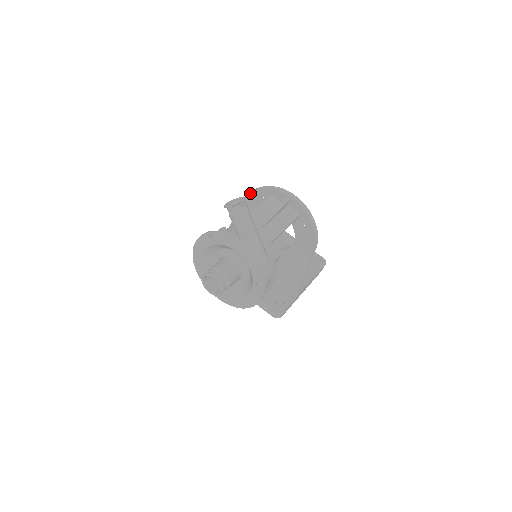
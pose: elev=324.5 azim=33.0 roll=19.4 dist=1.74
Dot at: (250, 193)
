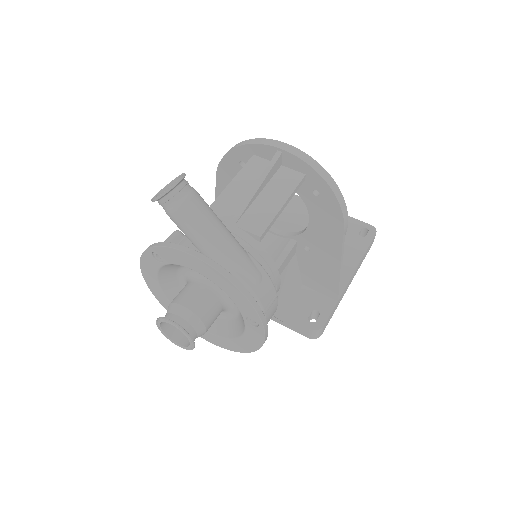
Dot at: (222, 160)
